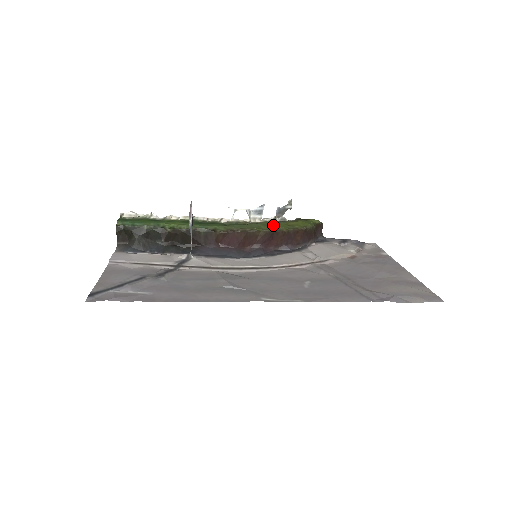
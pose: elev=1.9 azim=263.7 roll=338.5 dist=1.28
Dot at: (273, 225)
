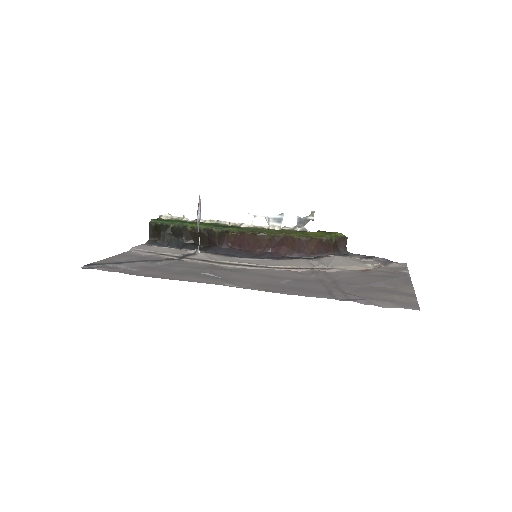
Dot at: (286, 232)
